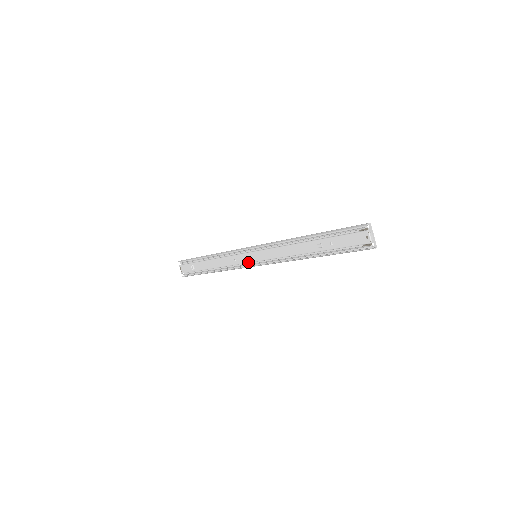
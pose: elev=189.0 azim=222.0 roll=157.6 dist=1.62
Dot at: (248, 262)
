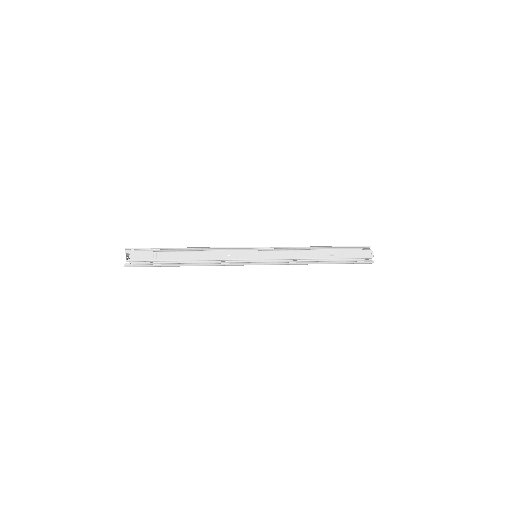
Dot at: (247, 259)
